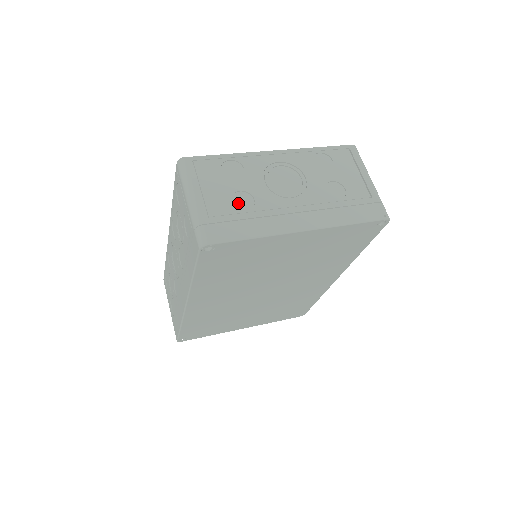
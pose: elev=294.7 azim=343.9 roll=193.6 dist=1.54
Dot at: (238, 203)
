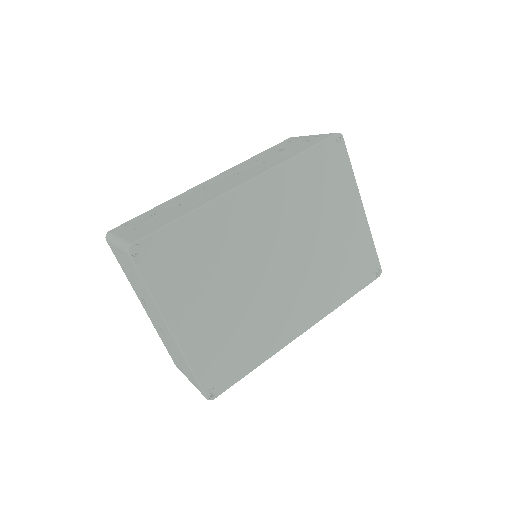
Dot at: occluded
